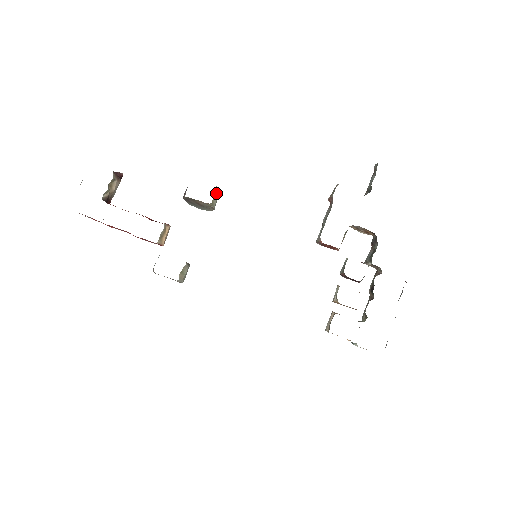
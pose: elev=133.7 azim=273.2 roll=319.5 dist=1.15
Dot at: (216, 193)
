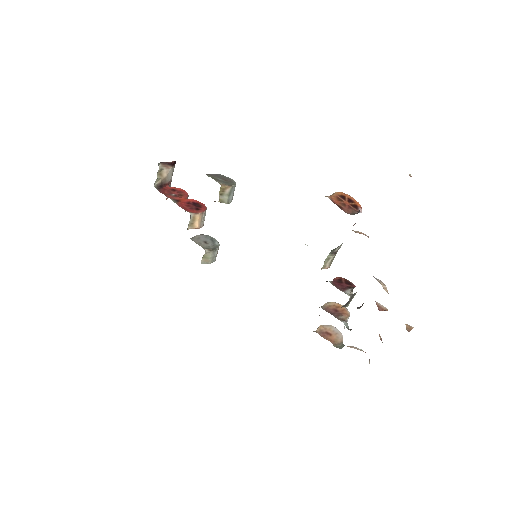
Dot at: (224, 191)
